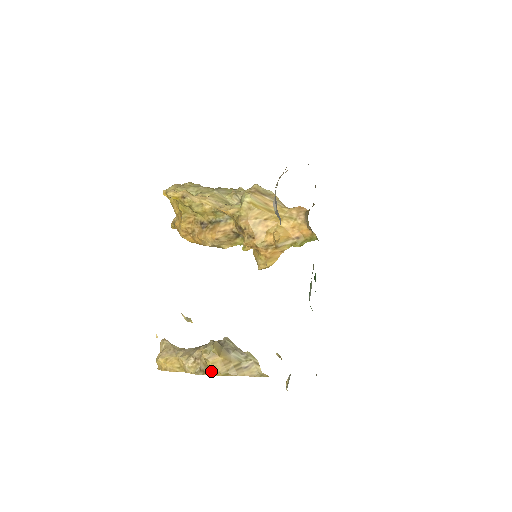
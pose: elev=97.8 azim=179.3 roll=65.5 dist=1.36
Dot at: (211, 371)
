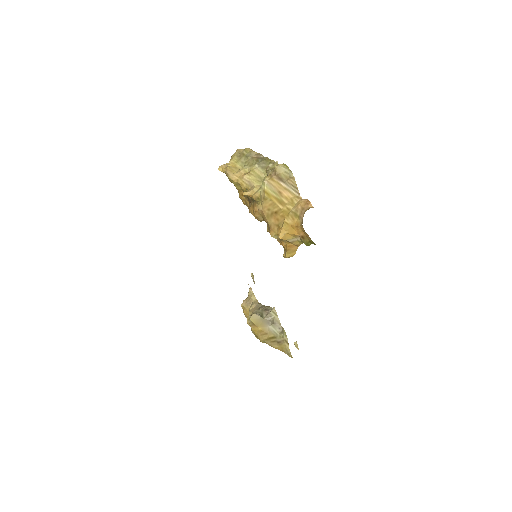
Dot at: (256, 335)
